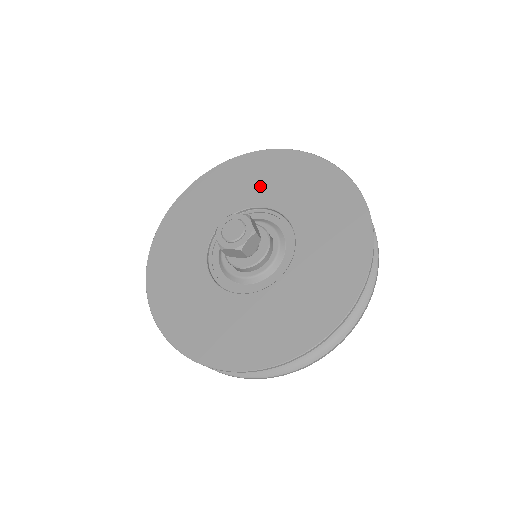
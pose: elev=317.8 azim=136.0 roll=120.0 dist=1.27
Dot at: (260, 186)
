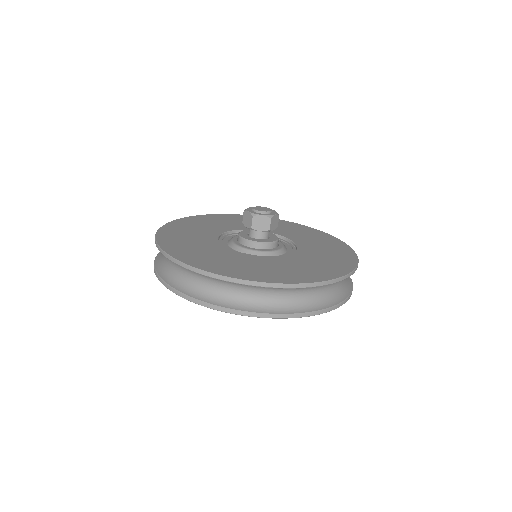
Dot at: occluded
